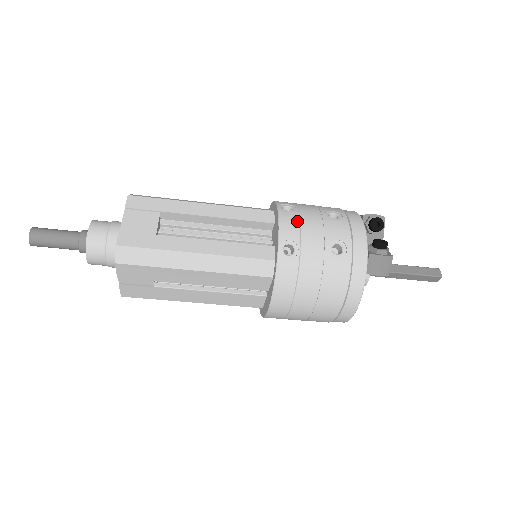
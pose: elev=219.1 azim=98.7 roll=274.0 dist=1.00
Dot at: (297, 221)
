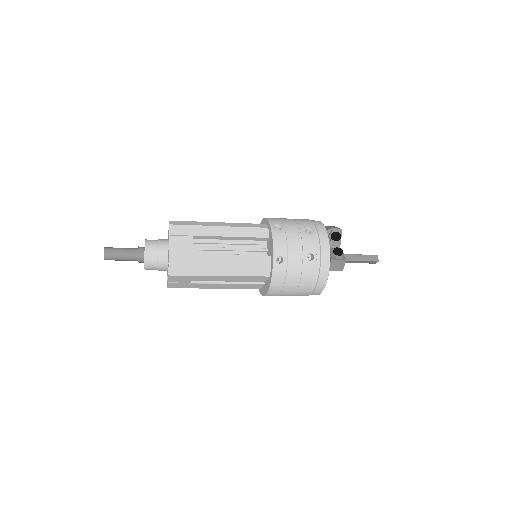
Dot at: (285, 239)
